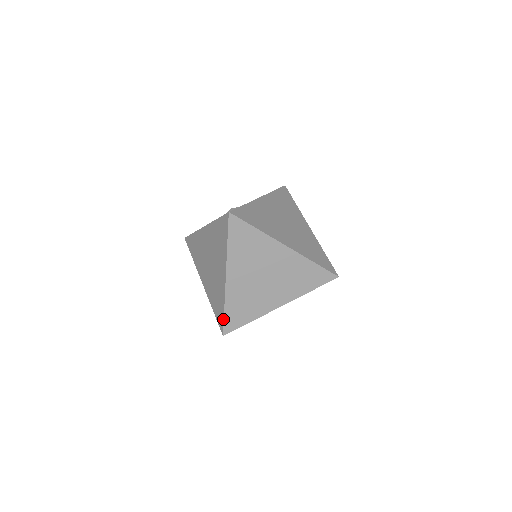
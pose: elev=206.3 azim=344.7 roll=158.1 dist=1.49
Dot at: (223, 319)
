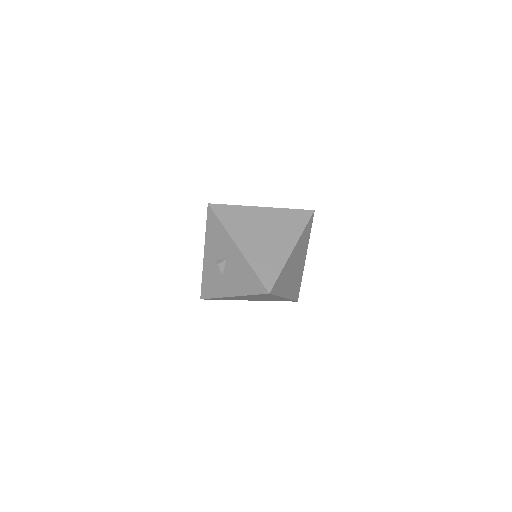
Dot at: occluded
